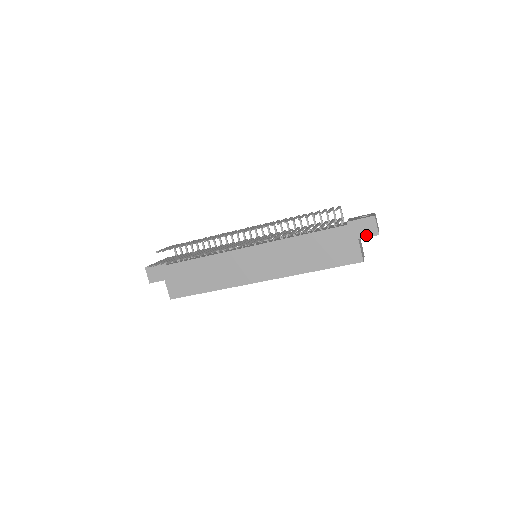
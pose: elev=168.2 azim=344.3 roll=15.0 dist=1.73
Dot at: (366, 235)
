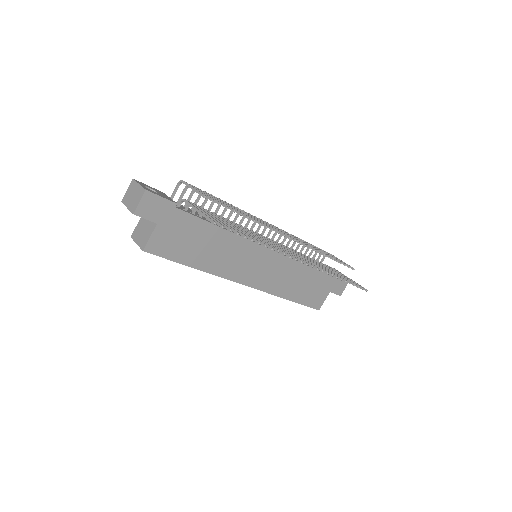
Dot at: (336, 292)
